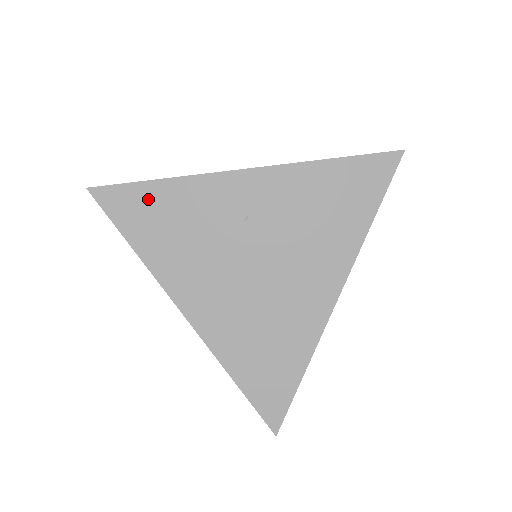
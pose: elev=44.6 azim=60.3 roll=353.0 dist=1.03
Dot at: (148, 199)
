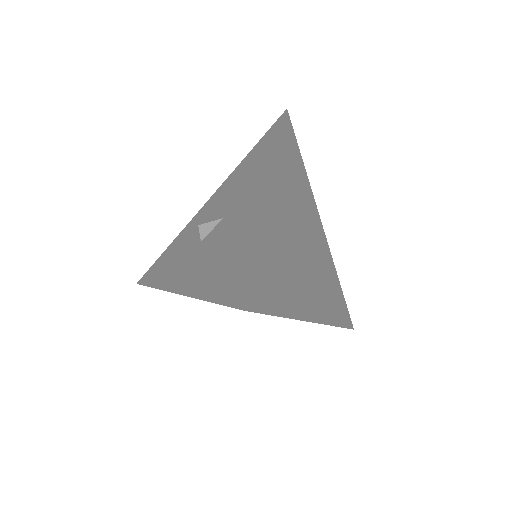
Dot at: occluded
